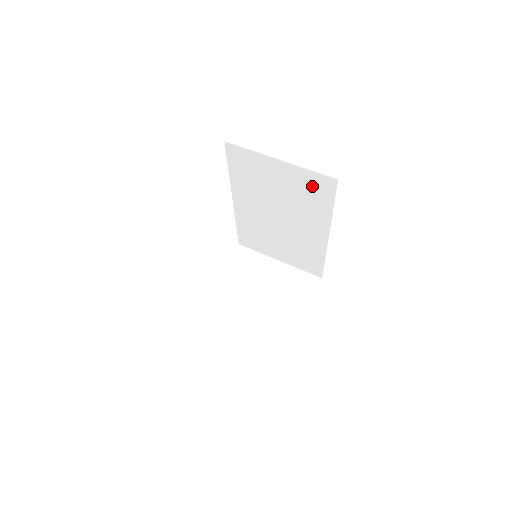
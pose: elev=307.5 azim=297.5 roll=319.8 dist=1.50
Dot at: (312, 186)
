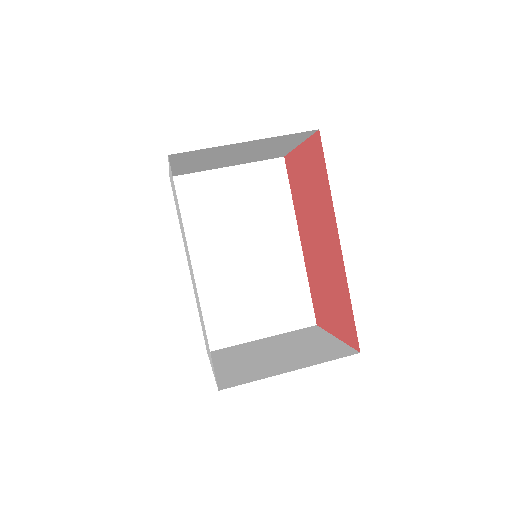
Dot at: (265, 180)
